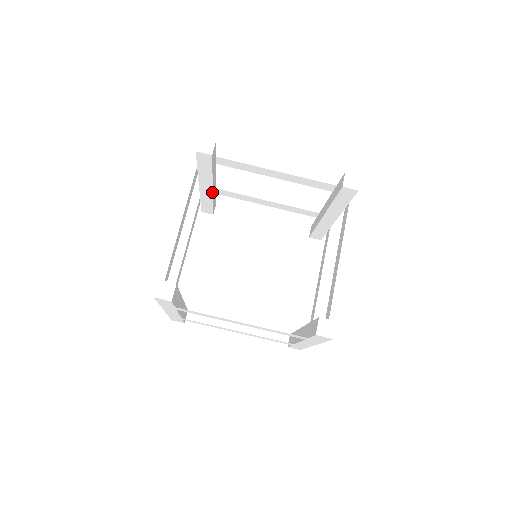
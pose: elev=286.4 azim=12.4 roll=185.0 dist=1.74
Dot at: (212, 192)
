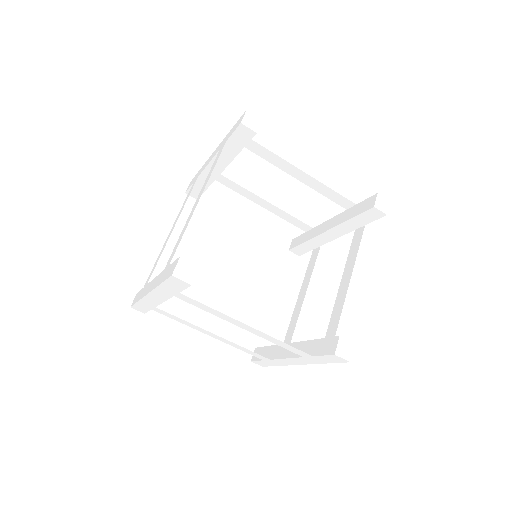
Dot at: (219, 174)
